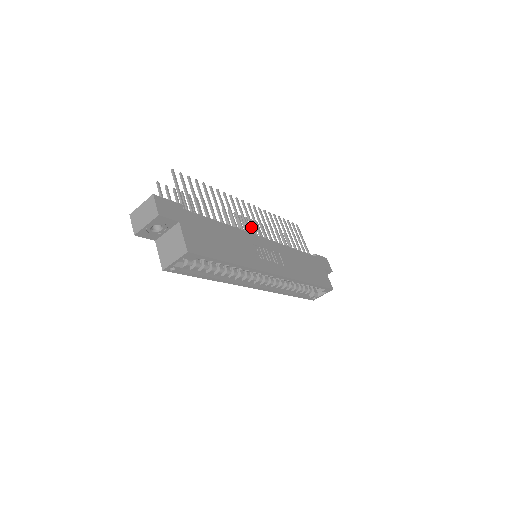
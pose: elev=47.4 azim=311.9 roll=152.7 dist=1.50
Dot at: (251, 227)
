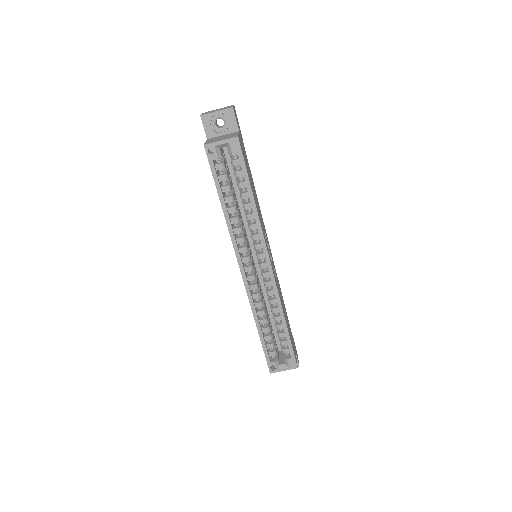
Dot at: occluded
